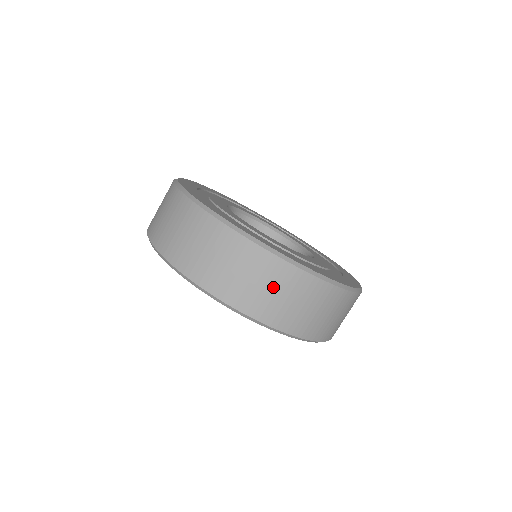
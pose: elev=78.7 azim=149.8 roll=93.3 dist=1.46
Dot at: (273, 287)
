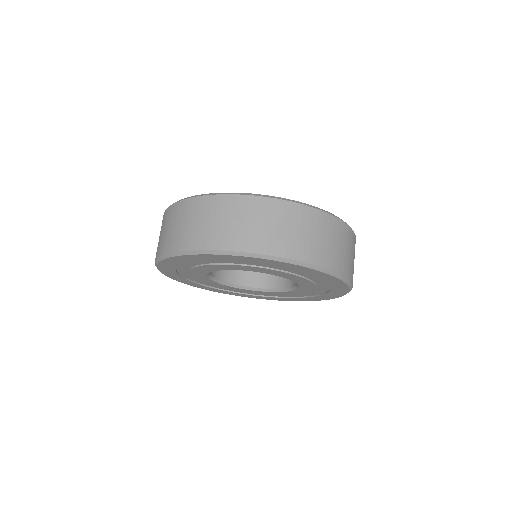
Dot at: (187, 220)
